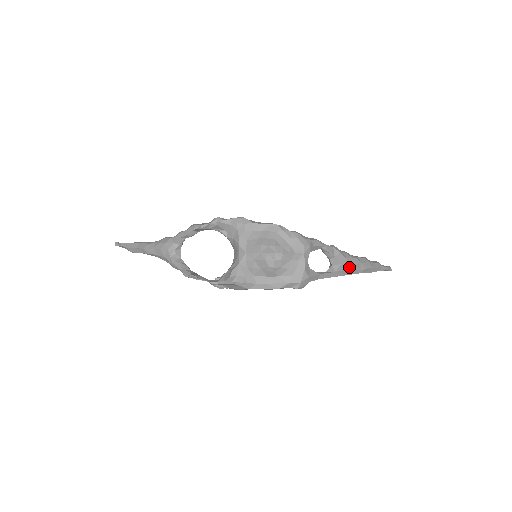
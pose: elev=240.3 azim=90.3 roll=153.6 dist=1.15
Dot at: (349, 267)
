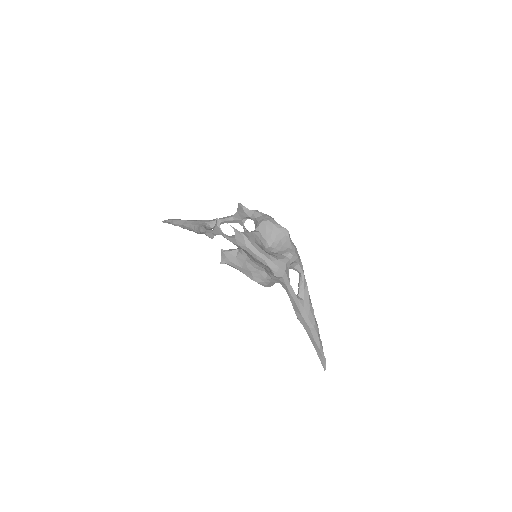
Dot at: (307, 309)
